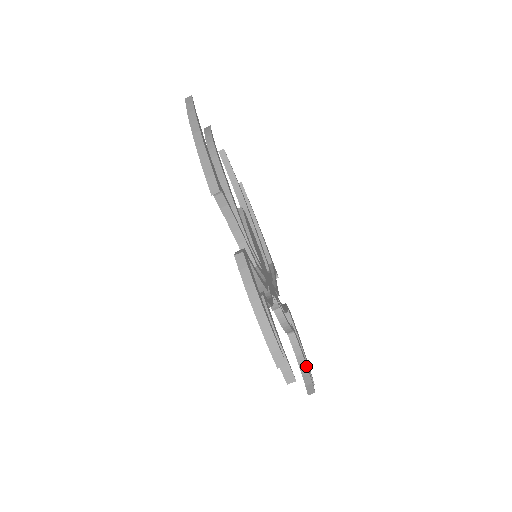
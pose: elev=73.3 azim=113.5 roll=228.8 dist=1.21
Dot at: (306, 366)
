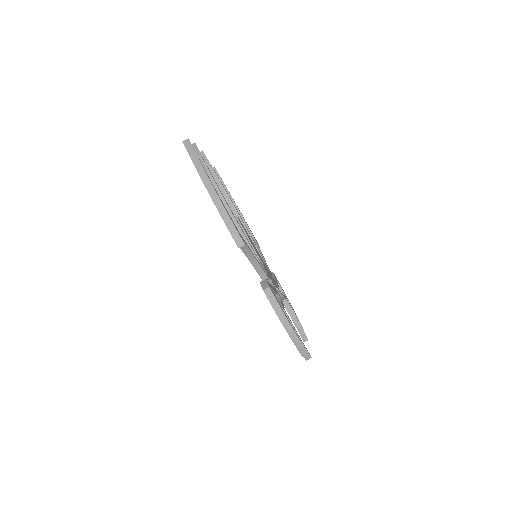
Dot at: (298, 321)
